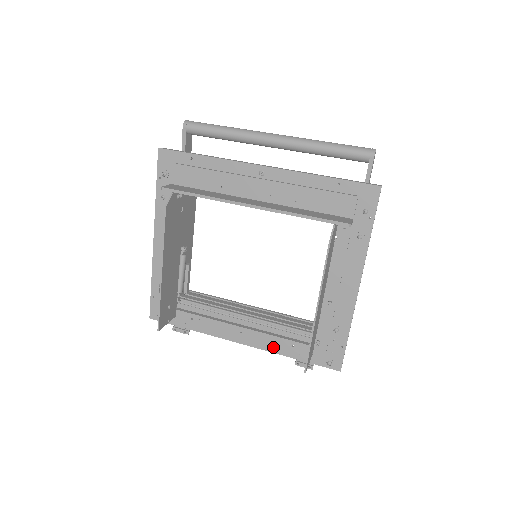
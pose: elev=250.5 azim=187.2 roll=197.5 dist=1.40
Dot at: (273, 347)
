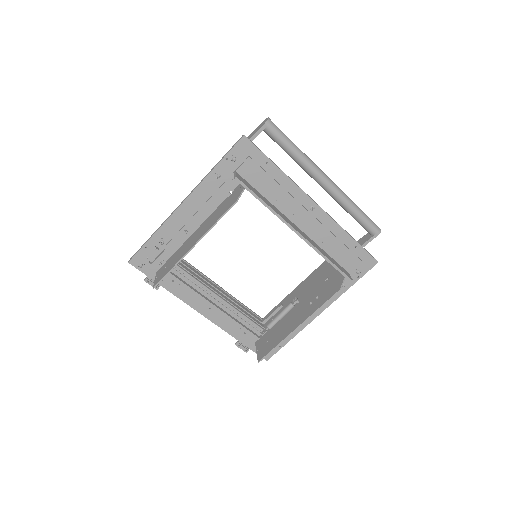
Dot at: (229, 328)
